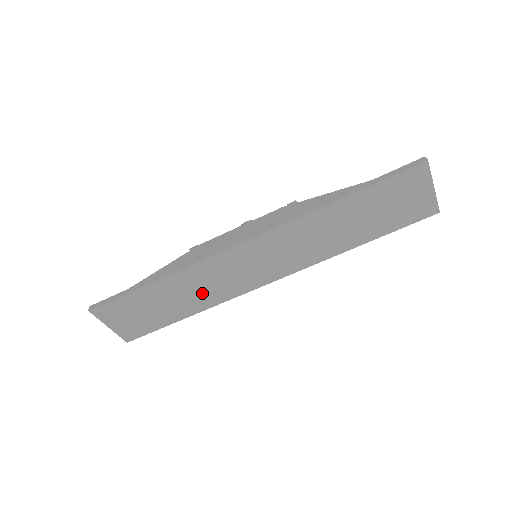
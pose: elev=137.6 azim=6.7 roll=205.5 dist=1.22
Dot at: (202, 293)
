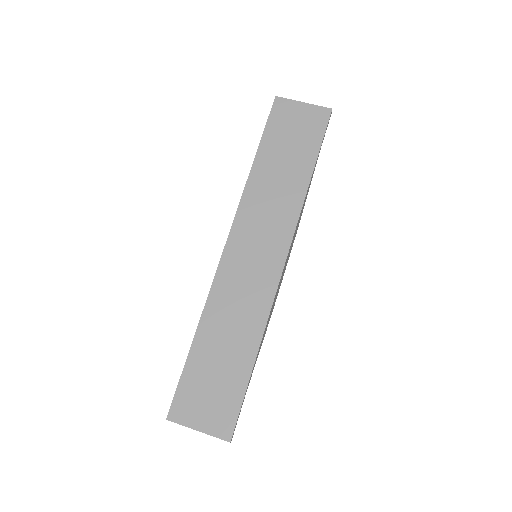
Dot at: (242, 319)
